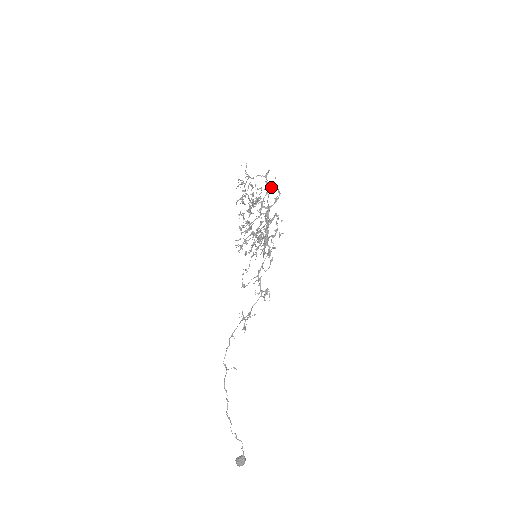
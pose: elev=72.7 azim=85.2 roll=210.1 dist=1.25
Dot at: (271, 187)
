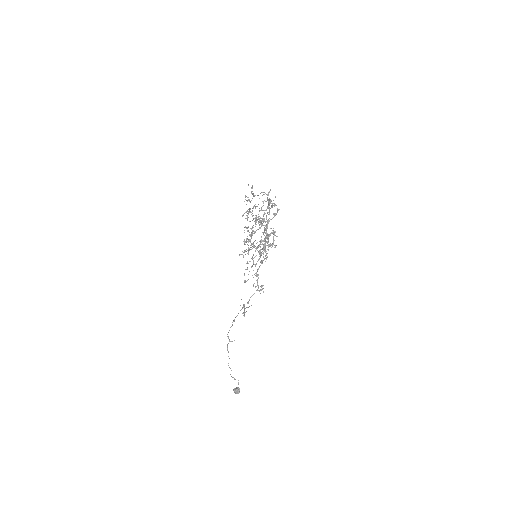
Dot at: (271, 206)
